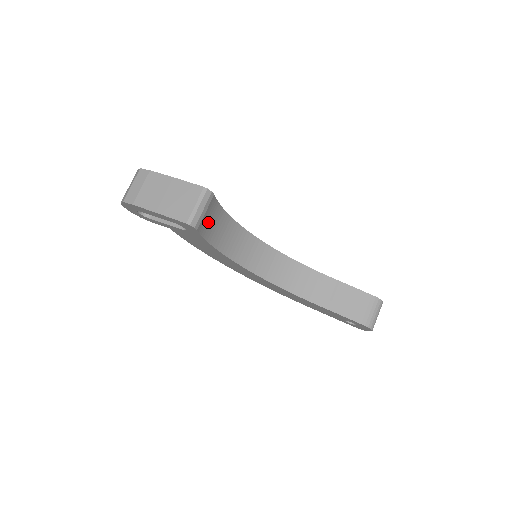
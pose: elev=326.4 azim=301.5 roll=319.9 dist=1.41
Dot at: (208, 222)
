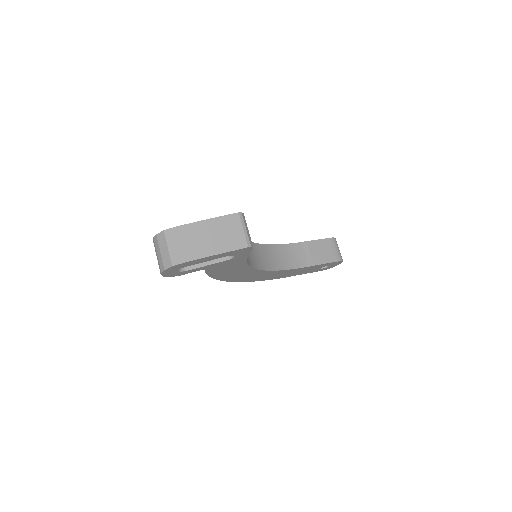
Dot at: occluded
